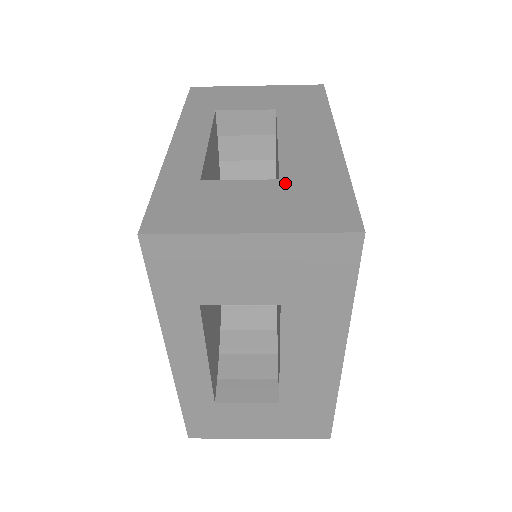
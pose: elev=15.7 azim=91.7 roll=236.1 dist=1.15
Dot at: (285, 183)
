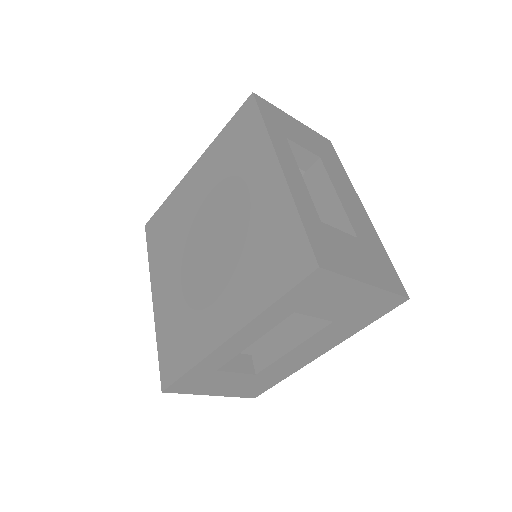
Dot at: (362, 243)
